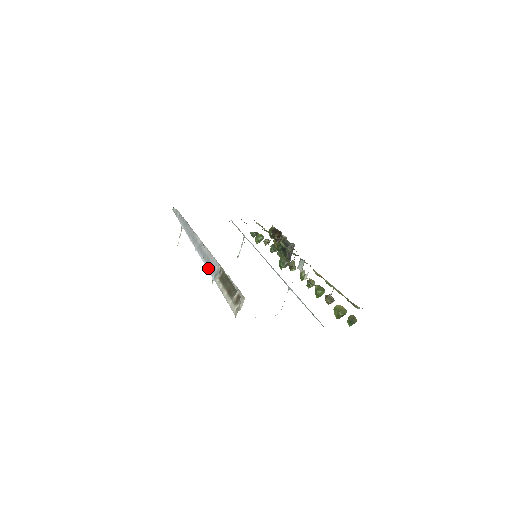
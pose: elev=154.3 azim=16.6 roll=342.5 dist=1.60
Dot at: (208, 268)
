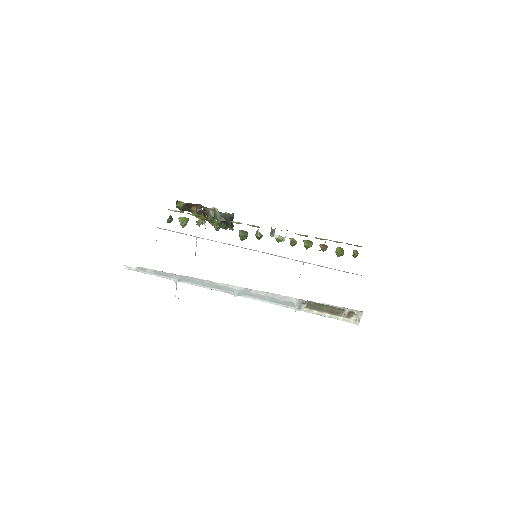
Dot at: (279, 305)
